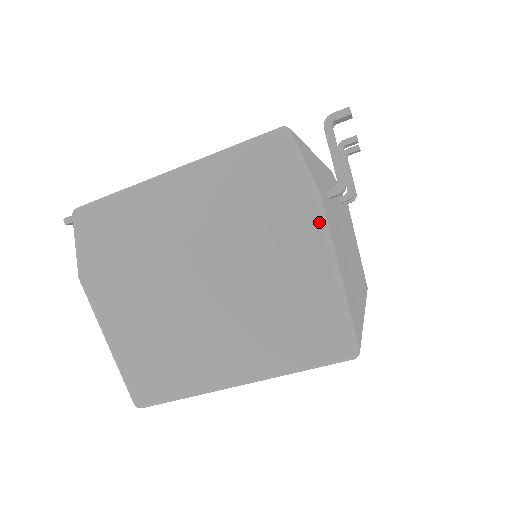
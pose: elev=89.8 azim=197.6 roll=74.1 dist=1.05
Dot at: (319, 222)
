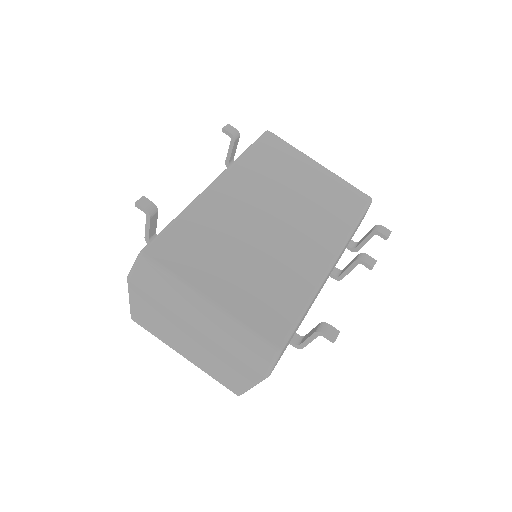
Dot at: (259, 380)
